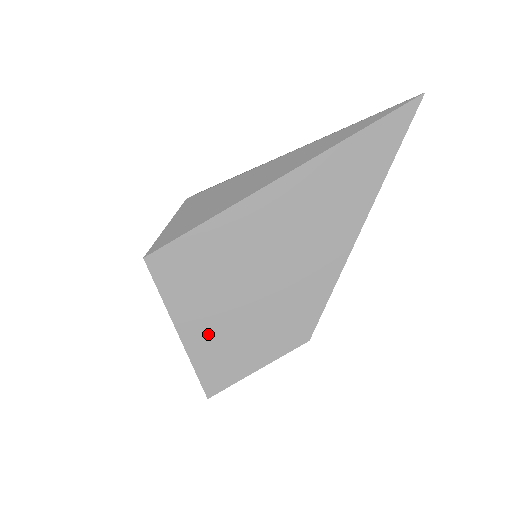
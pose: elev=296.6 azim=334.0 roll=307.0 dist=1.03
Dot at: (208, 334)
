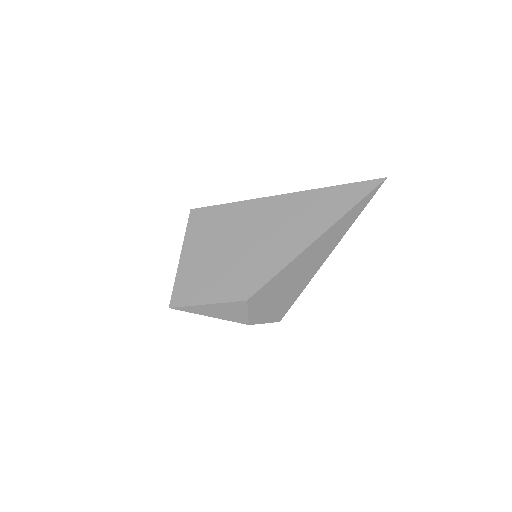
Dot at: (194, 266)
